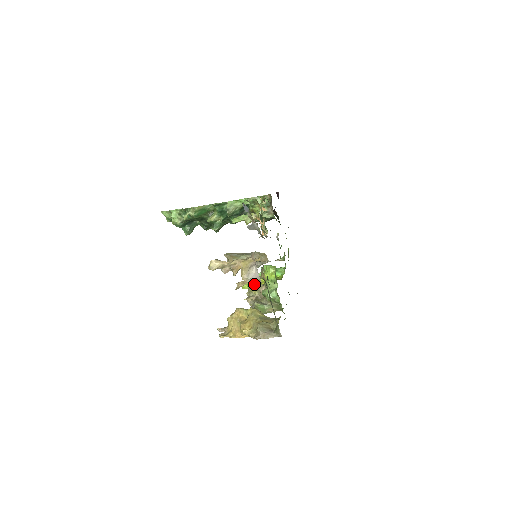
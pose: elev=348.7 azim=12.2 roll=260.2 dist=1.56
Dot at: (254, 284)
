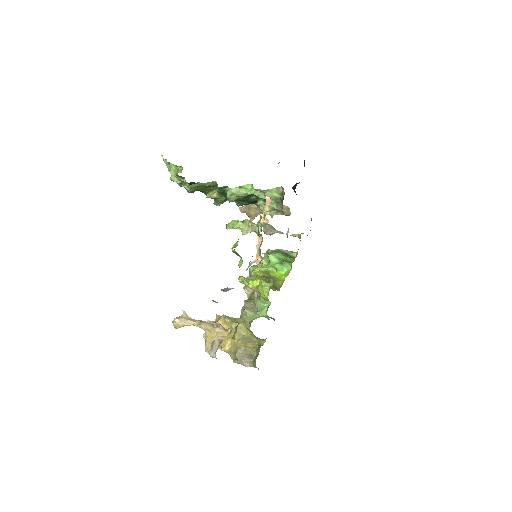
Dot at: (250, 285)
